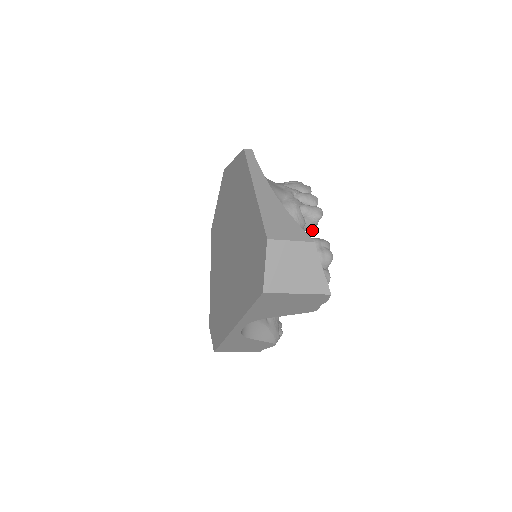
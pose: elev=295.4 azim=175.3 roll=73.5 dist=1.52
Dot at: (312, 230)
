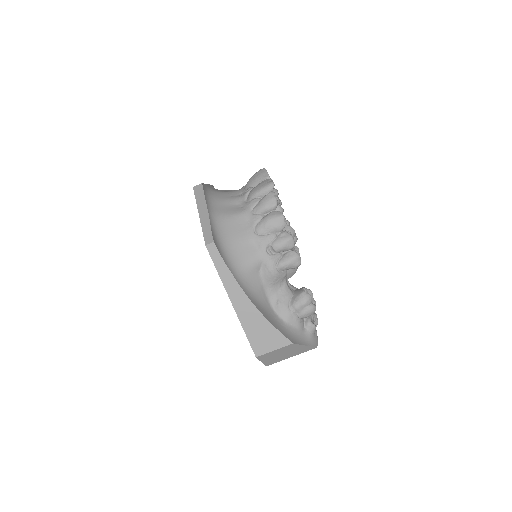
Dot at: occluded
